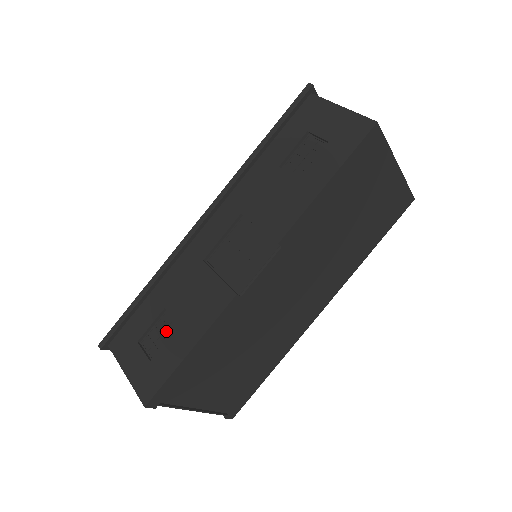
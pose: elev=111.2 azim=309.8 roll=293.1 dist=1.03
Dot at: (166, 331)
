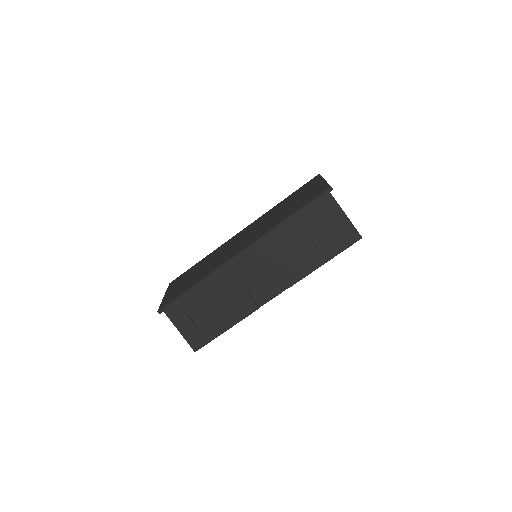
Dot at: (208, 313)
